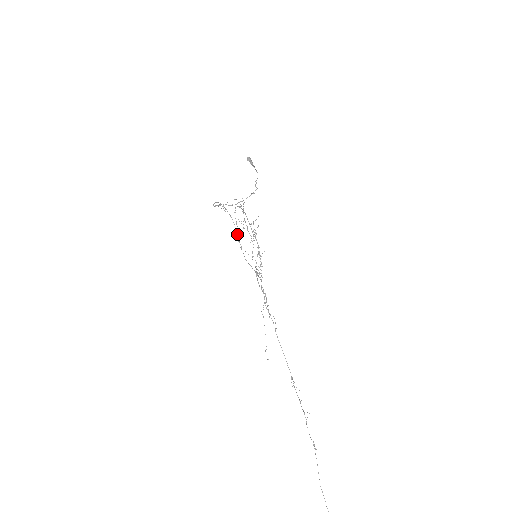
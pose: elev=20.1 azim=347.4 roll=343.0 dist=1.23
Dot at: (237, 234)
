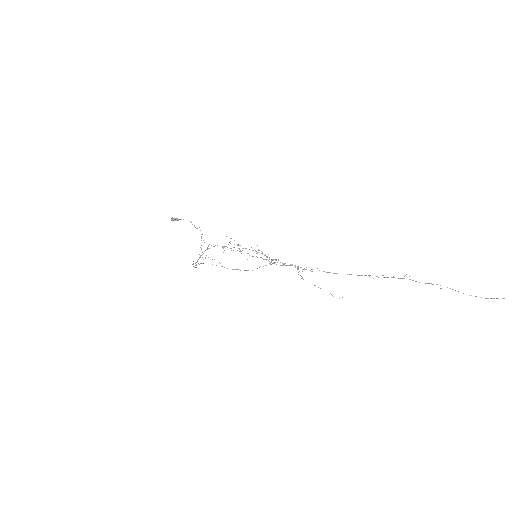
Dot at: occluded
